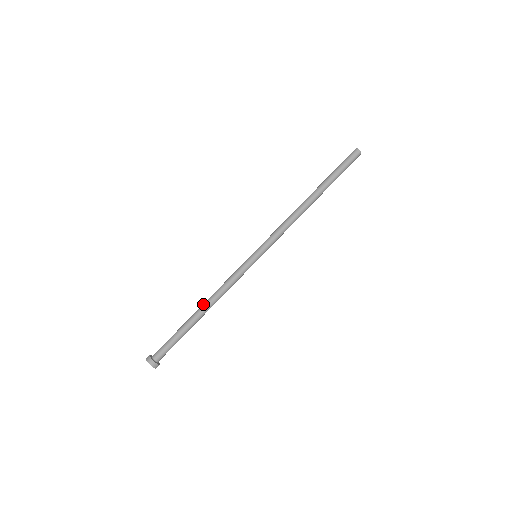
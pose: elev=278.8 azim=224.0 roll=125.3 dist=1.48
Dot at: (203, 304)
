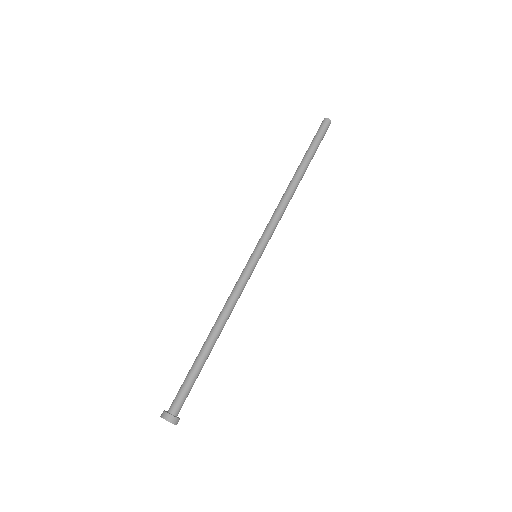
Dot at: occluded
